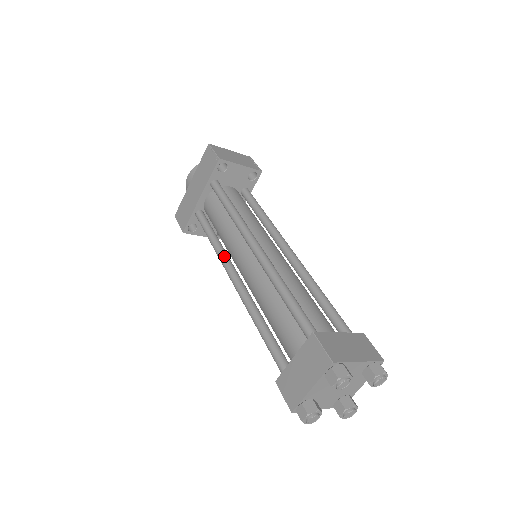
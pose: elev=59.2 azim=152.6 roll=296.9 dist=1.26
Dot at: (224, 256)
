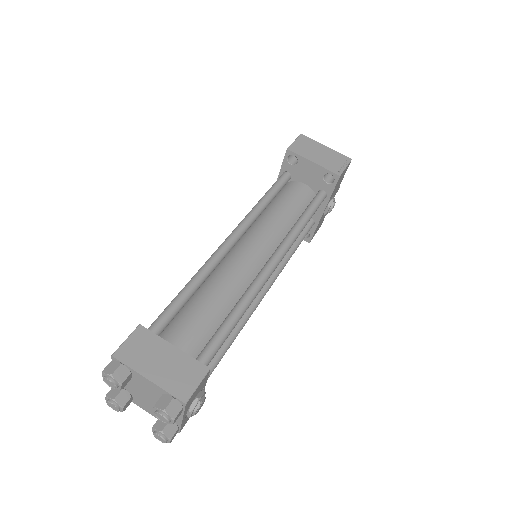
Dot at: occluded
